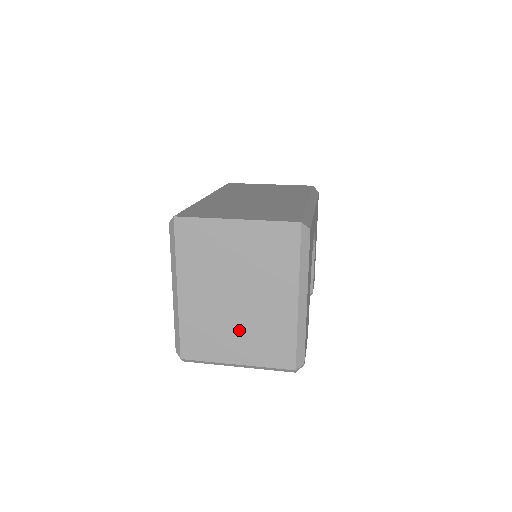
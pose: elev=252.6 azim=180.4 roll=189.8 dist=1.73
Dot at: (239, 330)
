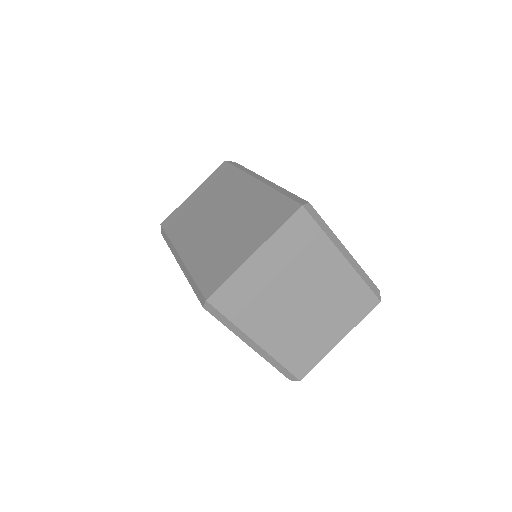
Dot at: (323, 320)
